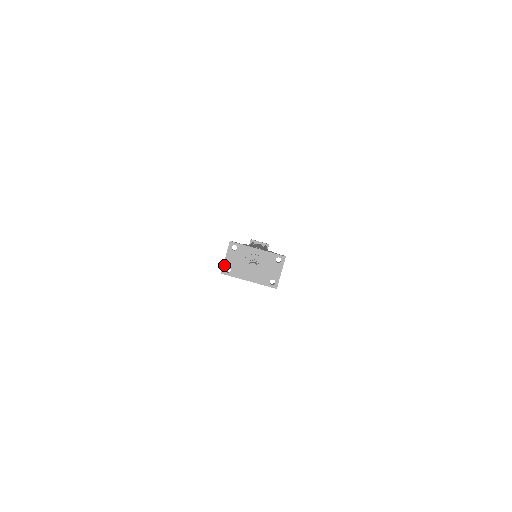
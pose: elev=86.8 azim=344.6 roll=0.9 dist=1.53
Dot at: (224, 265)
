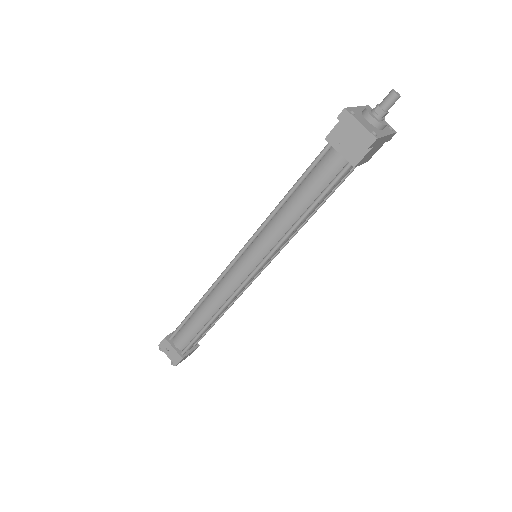
Dot at: (368, 130)
